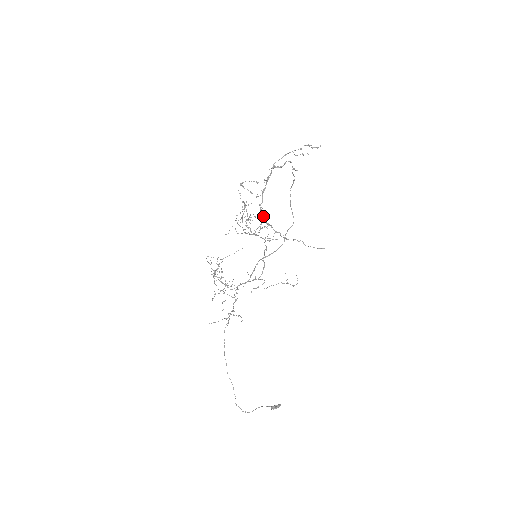
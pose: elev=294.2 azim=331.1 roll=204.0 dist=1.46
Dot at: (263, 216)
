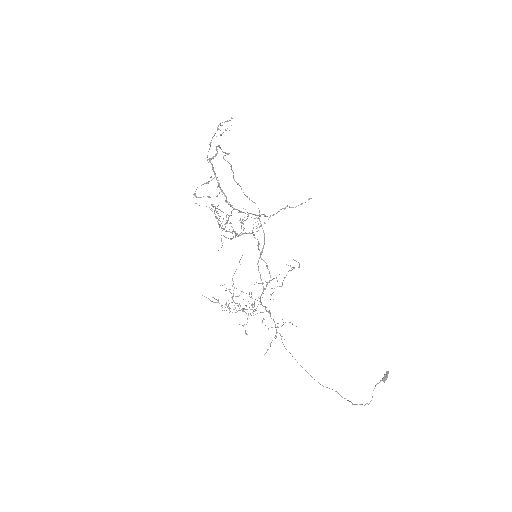
Dot at: (237, 209)
